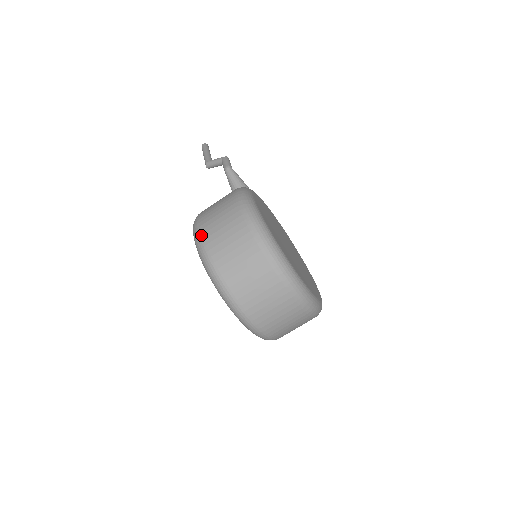
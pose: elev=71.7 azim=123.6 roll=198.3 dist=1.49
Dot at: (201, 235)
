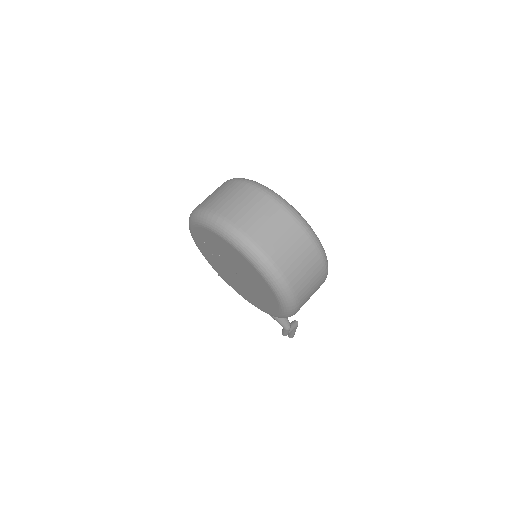
Dot at: occluded
